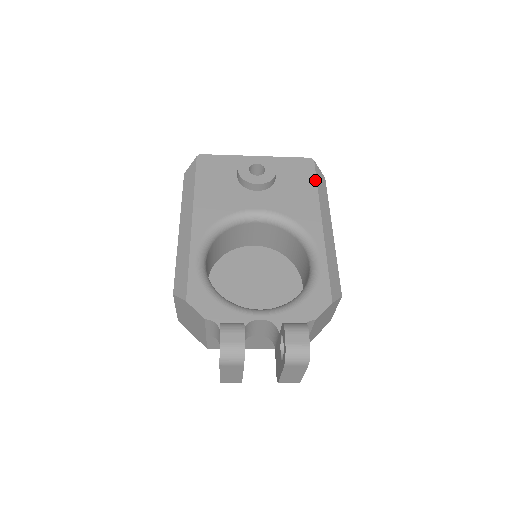
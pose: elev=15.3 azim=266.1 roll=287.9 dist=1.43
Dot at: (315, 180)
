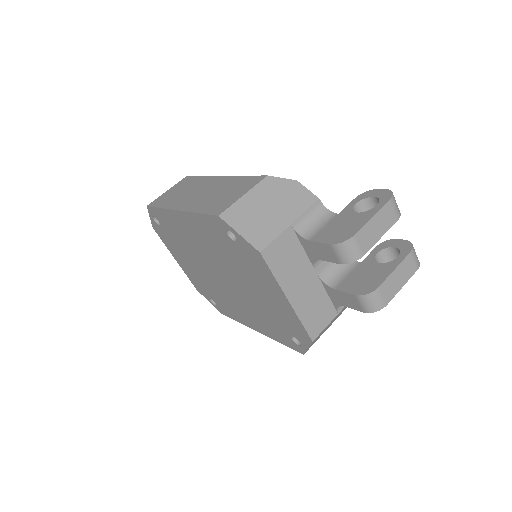
Dot at: occluded
